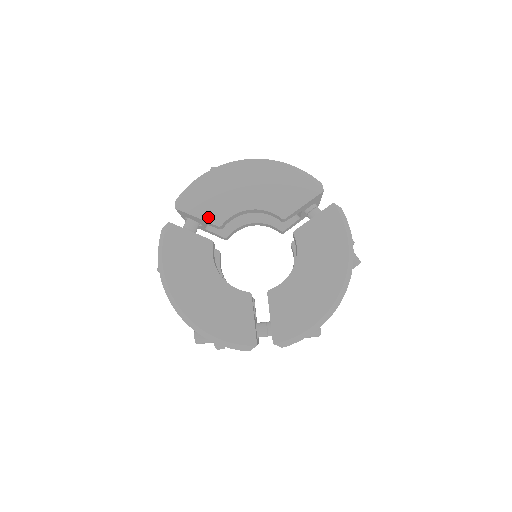
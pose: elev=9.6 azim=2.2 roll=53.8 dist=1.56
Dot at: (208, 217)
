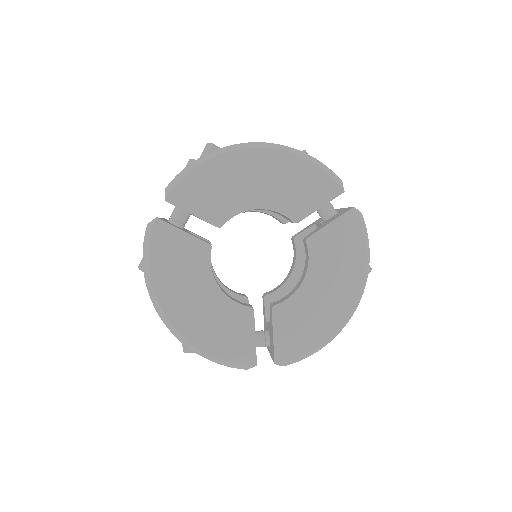
Dot at: (206, 215)
